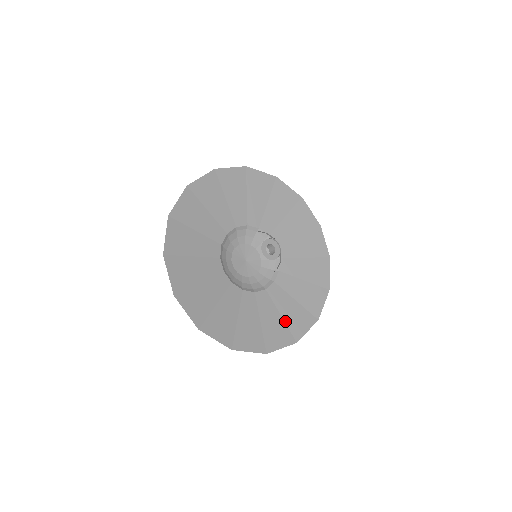
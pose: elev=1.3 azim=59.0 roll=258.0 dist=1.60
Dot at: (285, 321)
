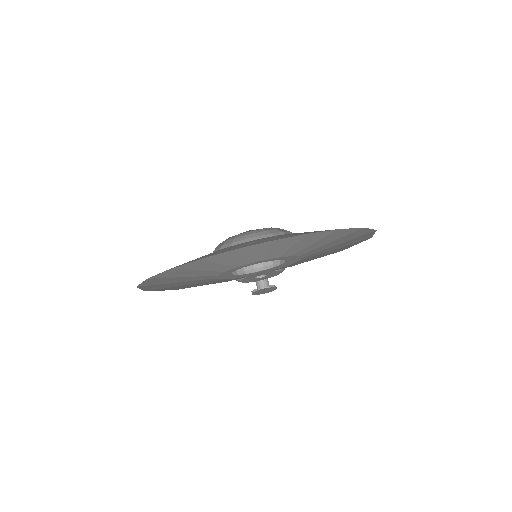
Dot at: occluded
